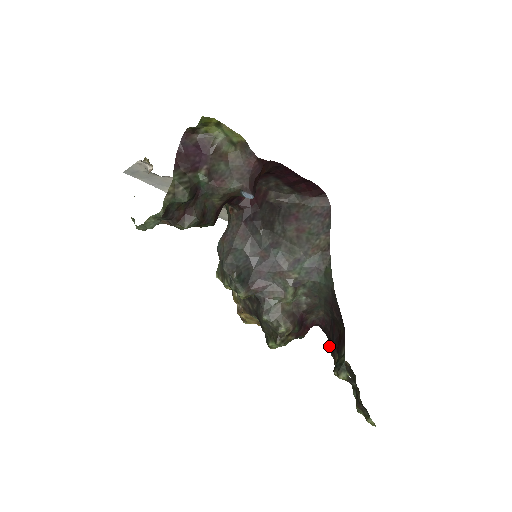
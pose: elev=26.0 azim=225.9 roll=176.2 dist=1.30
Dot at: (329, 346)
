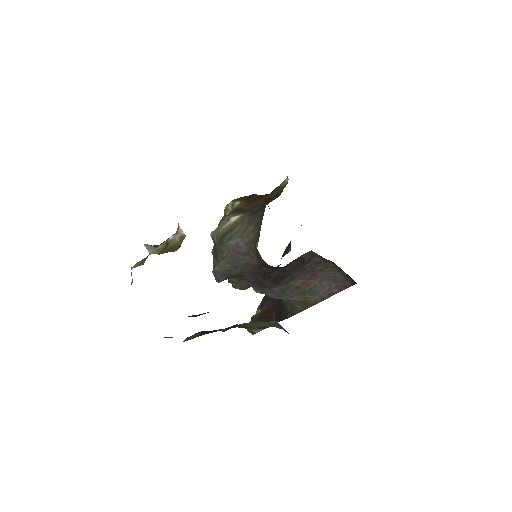
Dot at: occluded
